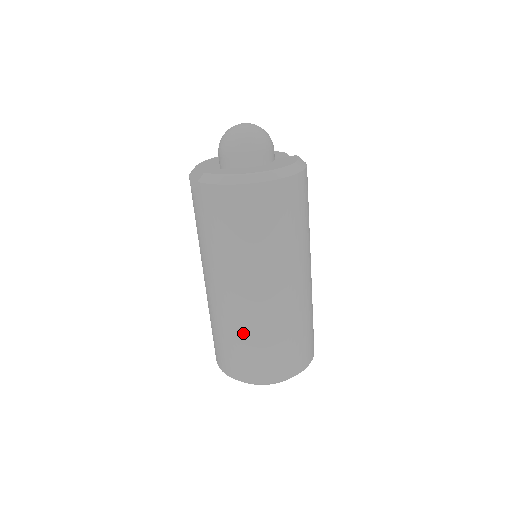
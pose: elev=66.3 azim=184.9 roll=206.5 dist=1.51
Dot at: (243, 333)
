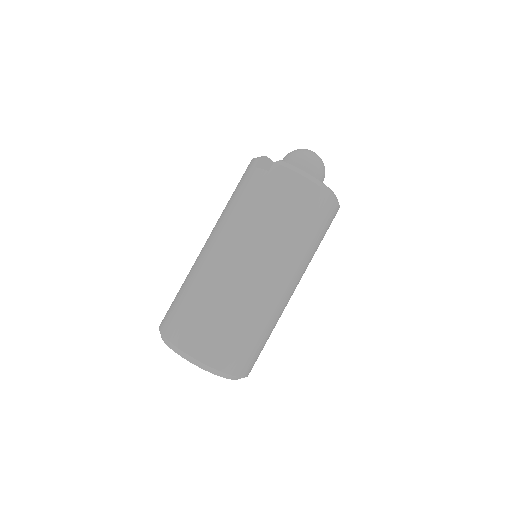
Dot at: (230, 306)
